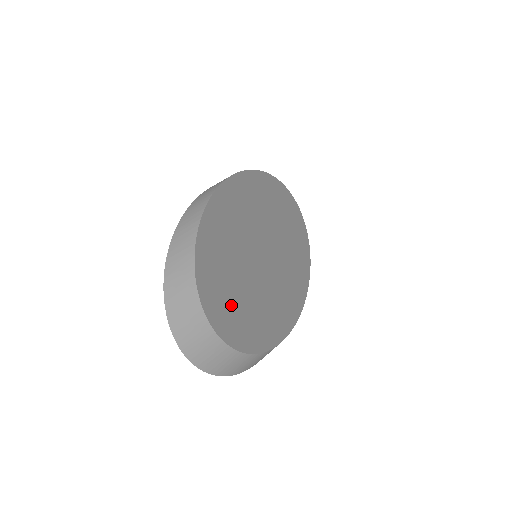
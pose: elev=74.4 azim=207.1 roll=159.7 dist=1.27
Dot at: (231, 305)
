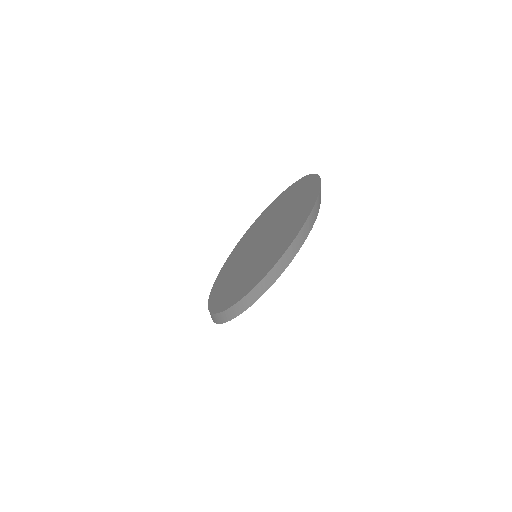
Dot at: occluded
